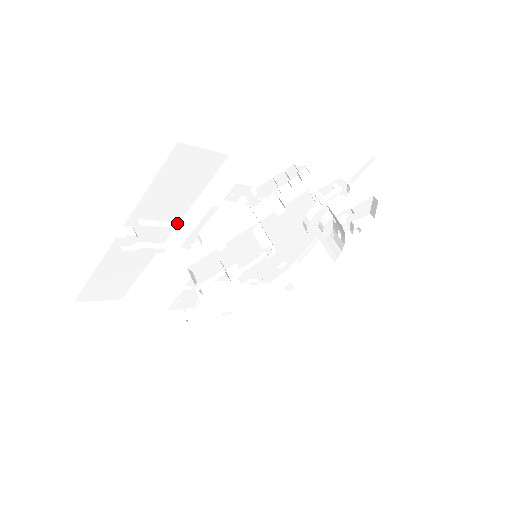
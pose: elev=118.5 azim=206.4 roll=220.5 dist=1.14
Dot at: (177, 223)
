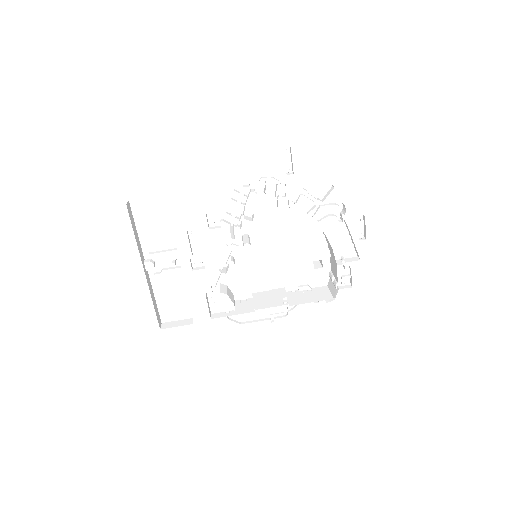
Dot at: (175, 249)
